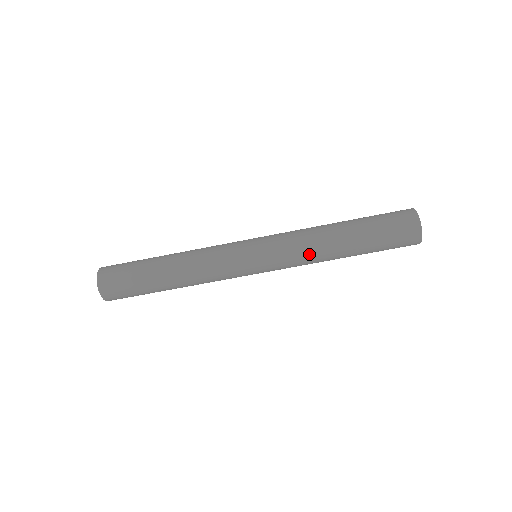
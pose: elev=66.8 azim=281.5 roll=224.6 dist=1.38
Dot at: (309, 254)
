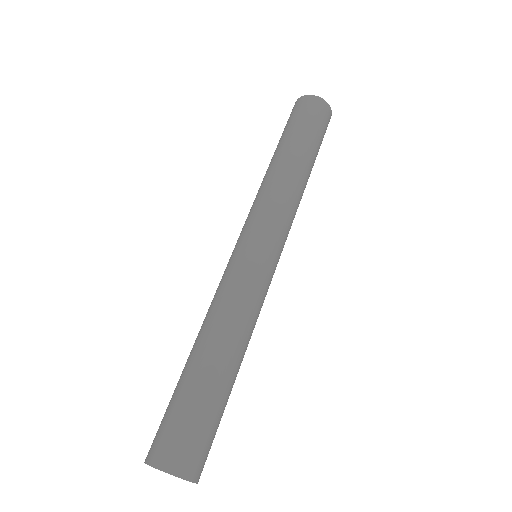
Dot at: (291, 198)
